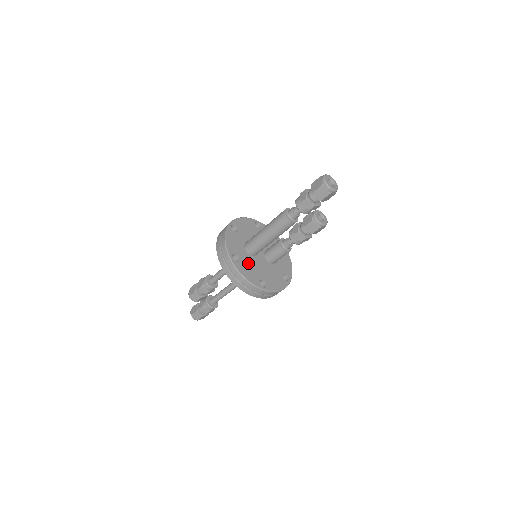
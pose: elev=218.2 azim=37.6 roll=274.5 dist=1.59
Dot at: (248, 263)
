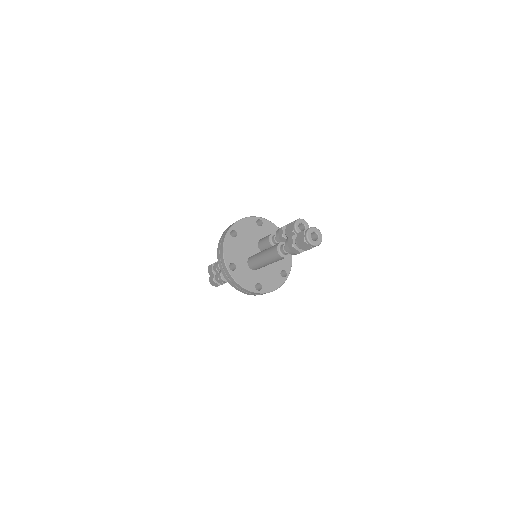
Dot at: (265, 276)
